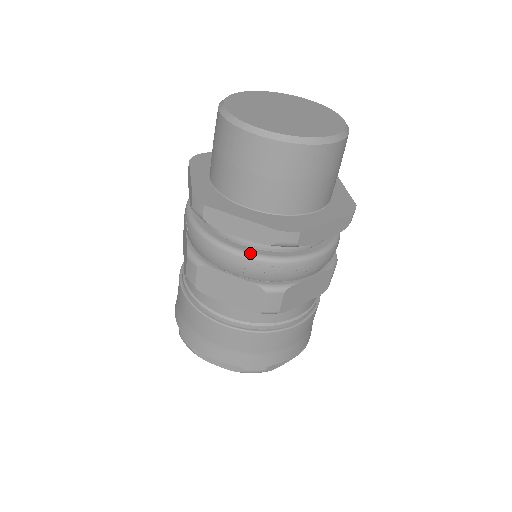
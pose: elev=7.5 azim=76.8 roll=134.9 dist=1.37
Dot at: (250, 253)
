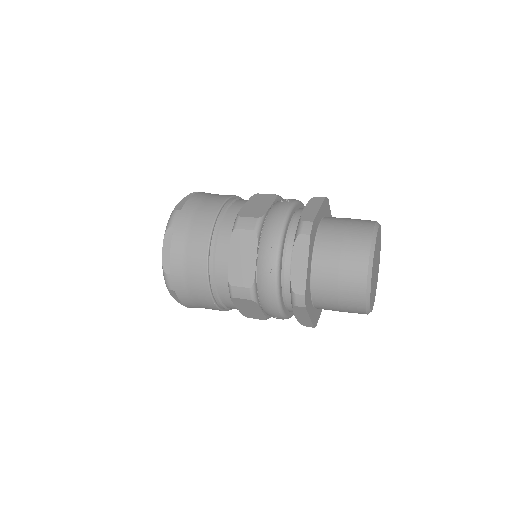
Dot at: (286, 316)
